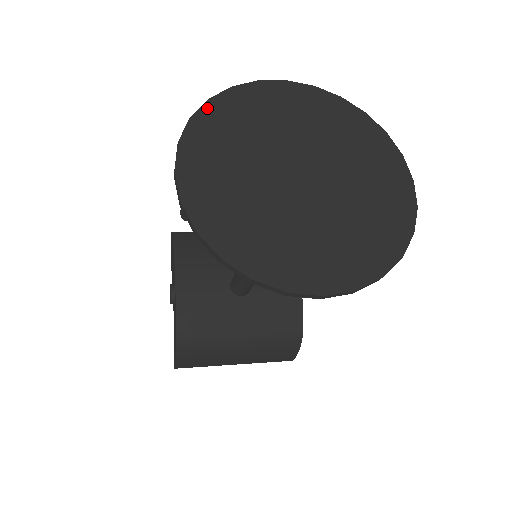
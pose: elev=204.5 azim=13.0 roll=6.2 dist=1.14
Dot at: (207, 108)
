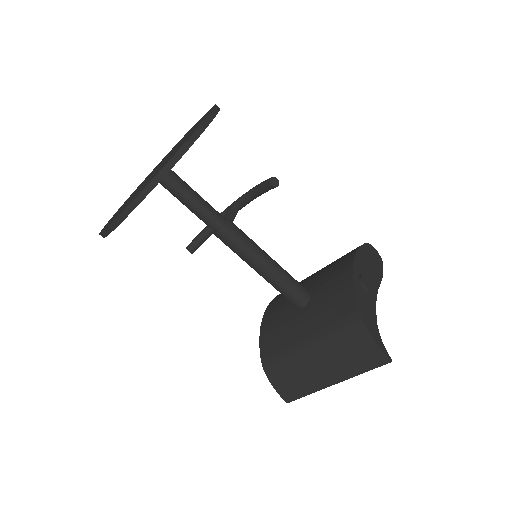
Dot at: occluded
